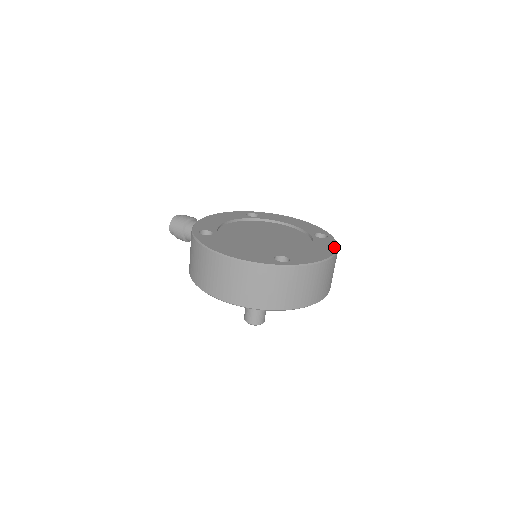
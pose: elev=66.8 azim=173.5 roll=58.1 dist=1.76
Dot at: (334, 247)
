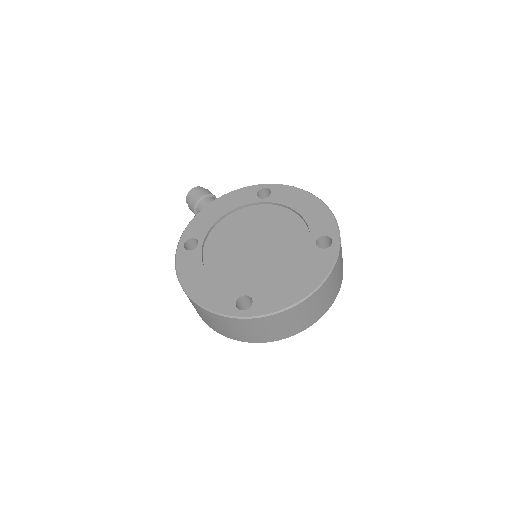
Dot at: (324, 273)
